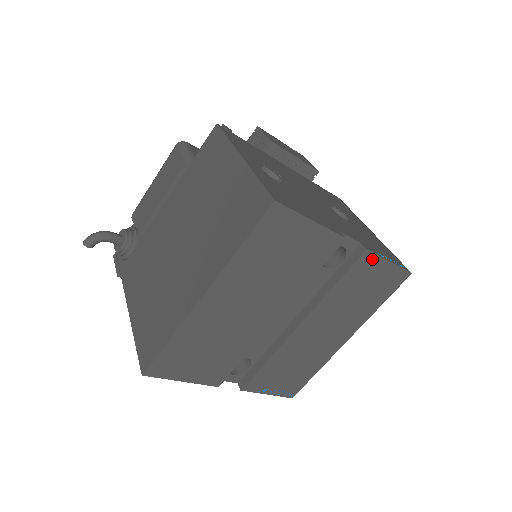
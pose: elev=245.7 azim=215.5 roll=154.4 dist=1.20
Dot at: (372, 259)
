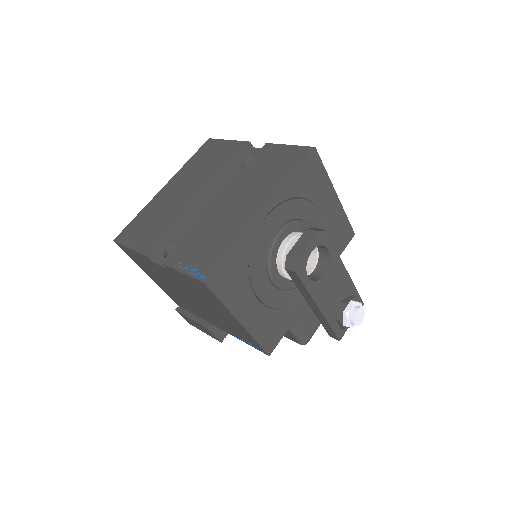
Dot at: (273, 147)
